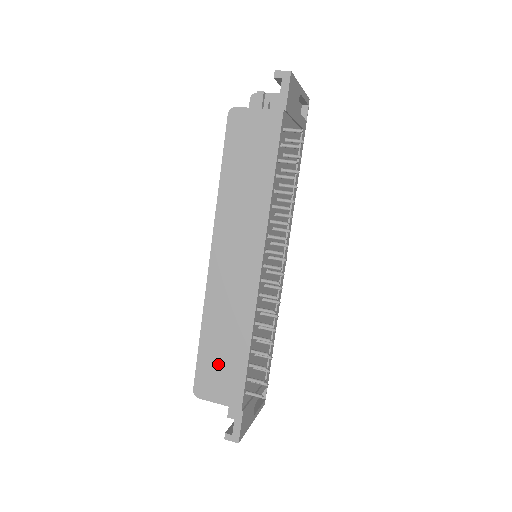
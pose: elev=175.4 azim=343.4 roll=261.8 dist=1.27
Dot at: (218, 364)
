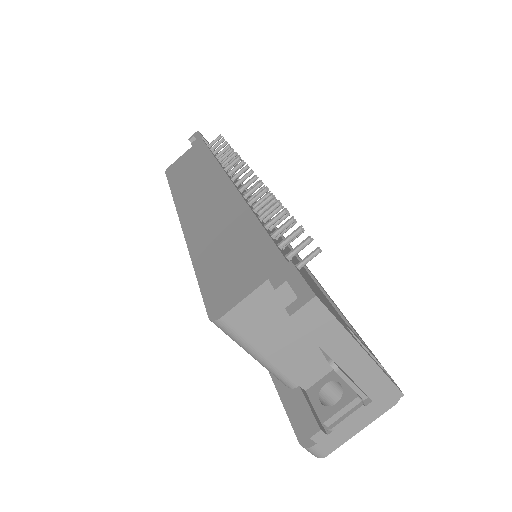
Dot at: (228, 263)
